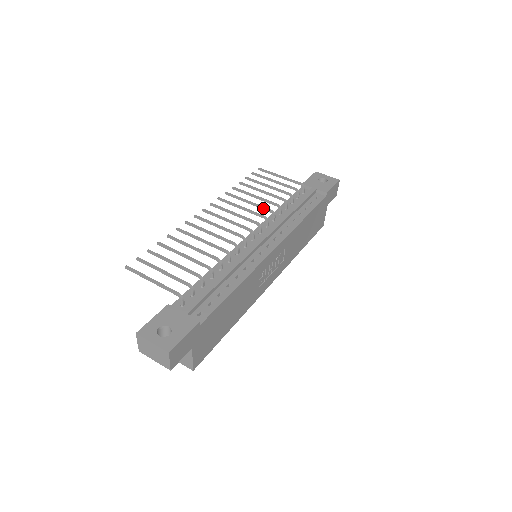
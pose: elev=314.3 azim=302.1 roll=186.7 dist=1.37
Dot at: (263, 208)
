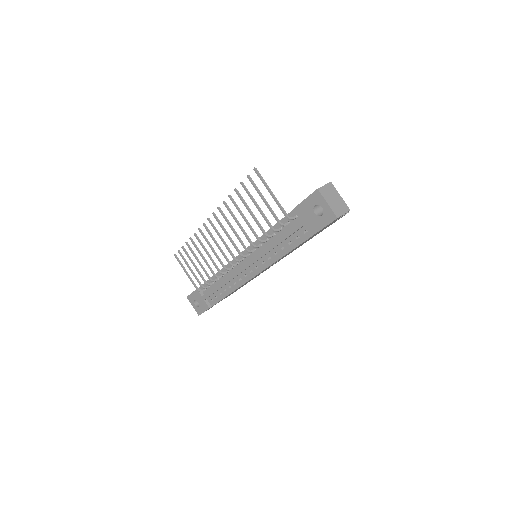
Dot at: (247, 239)
